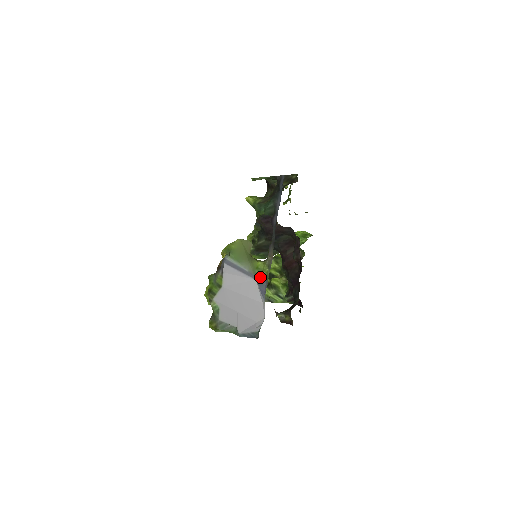
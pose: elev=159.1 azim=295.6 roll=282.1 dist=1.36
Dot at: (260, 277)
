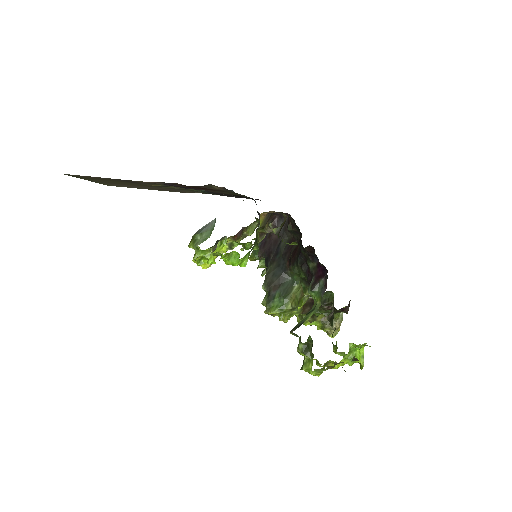
Dot at: occluded
